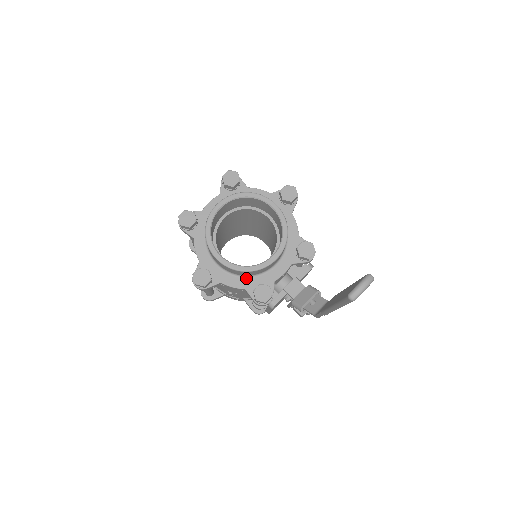
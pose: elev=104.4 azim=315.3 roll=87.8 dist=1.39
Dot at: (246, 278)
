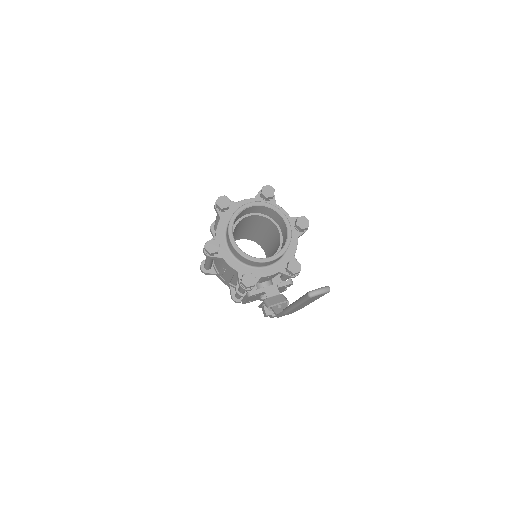
Dot at: (242, 264)
